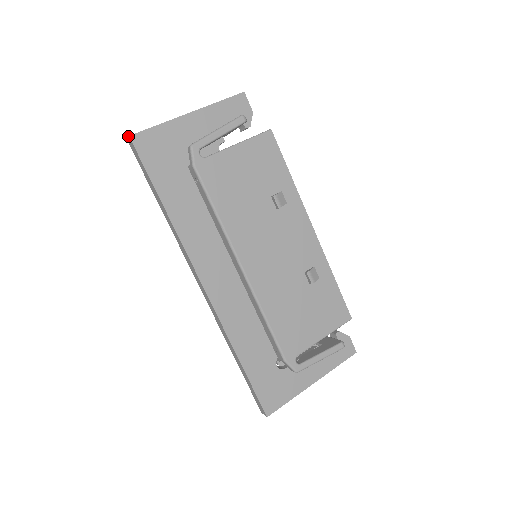
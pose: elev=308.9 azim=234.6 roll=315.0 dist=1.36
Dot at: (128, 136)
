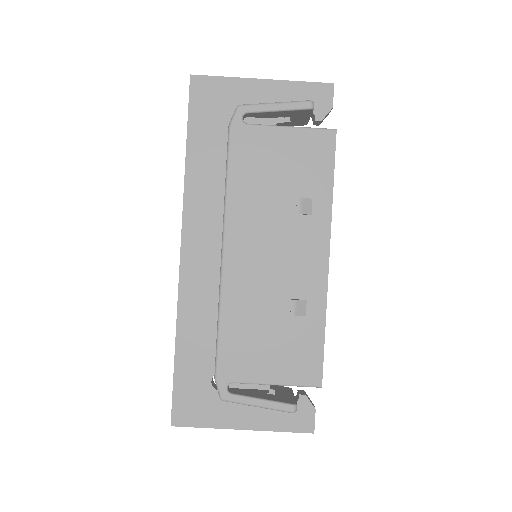
Dot at: (190, 75)
